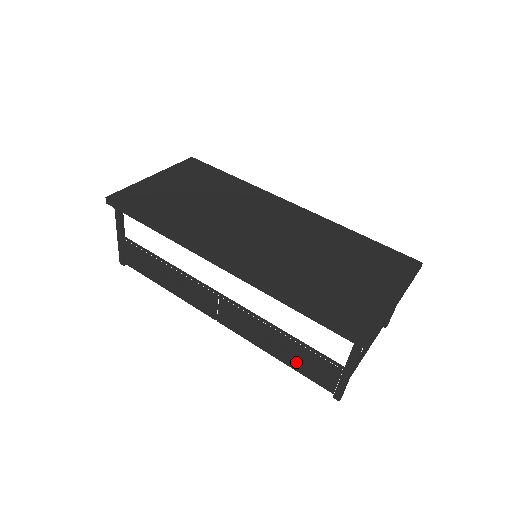
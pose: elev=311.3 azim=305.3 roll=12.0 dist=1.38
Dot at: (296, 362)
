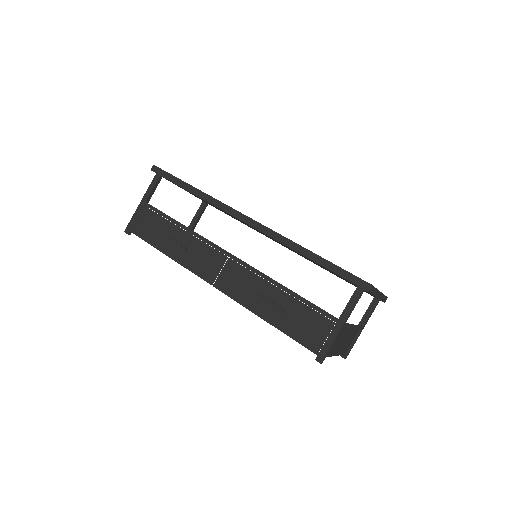
Dot at: (287, 322)
